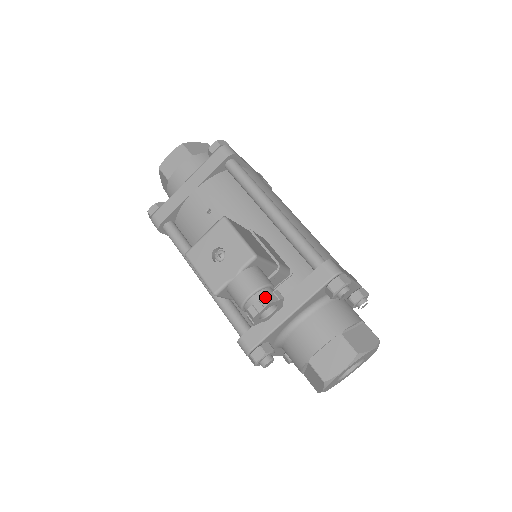
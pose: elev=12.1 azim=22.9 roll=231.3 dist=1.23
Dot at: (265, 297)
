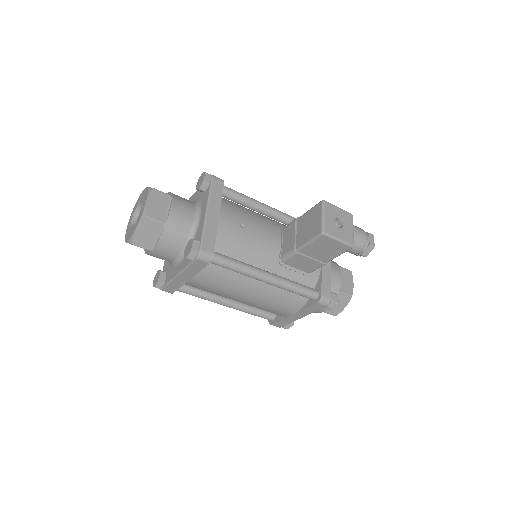
Dot at: occluded
